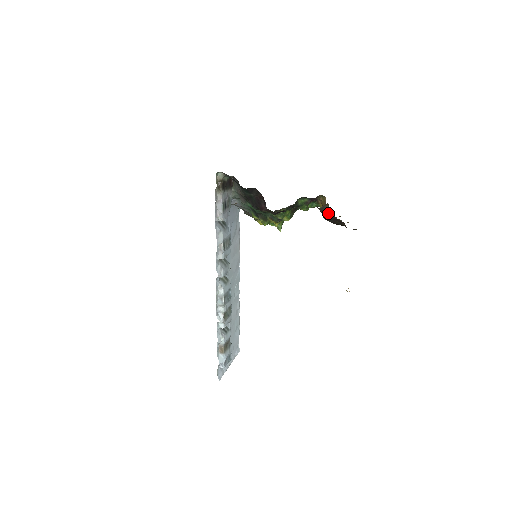
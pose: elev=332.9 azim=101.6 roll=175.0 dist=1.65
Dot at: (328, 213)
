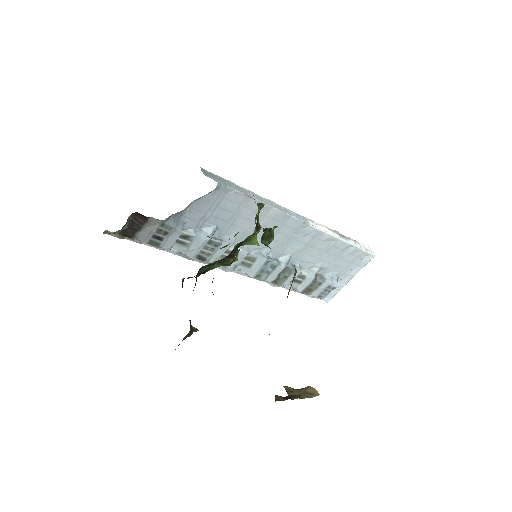
Dot at: occluded
